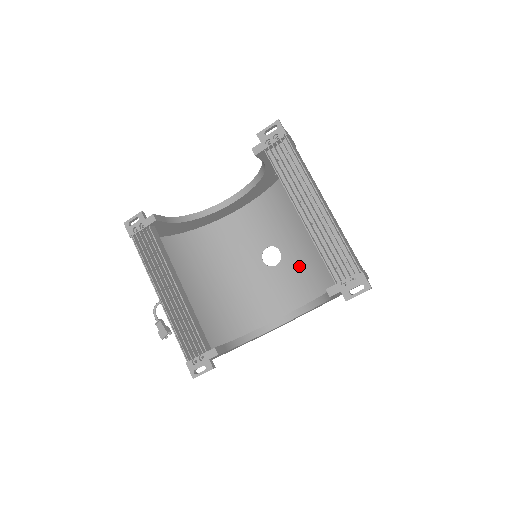
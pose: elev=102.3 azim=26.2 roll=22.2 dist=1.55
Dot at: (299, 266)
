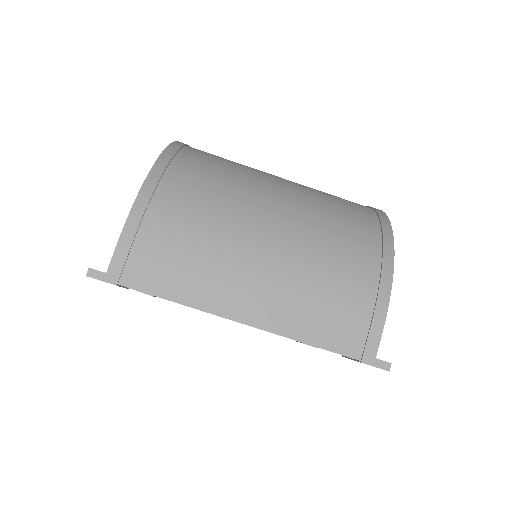
Dot at: occluded
